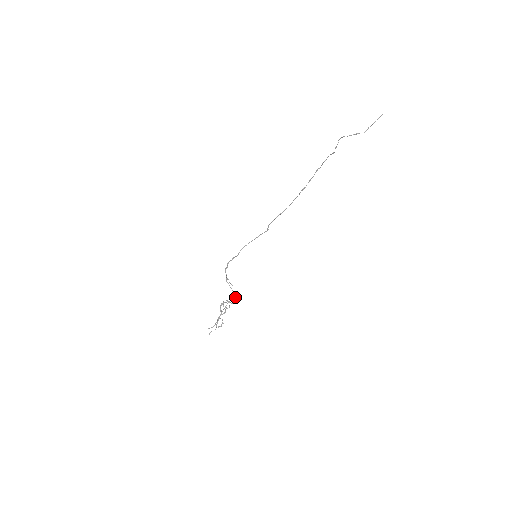
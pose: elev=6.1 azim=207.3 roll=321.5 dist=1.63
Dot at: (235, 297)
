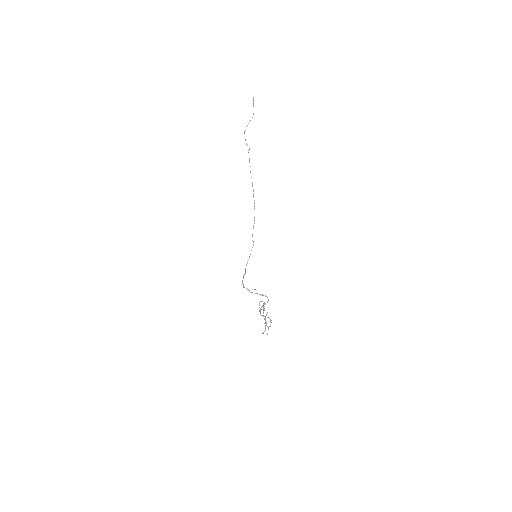
Dot at: occluded
